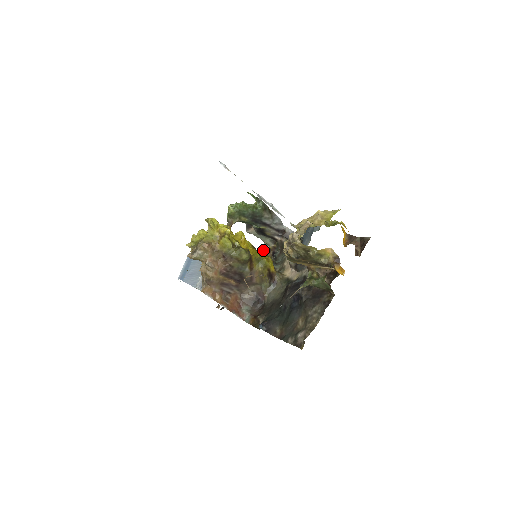
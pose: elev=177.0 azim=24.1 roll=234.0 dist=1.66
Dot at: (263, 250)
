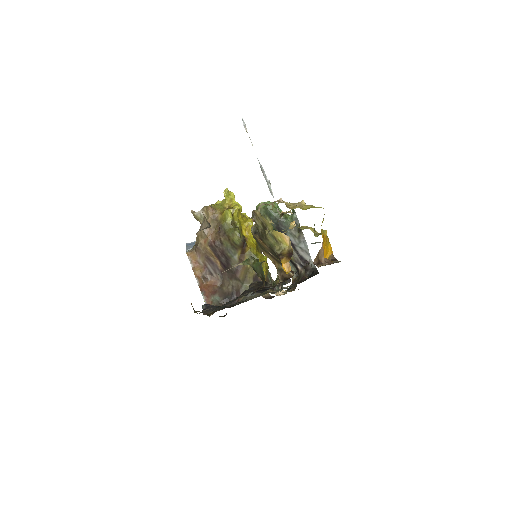
Dot at: (294, 289)
